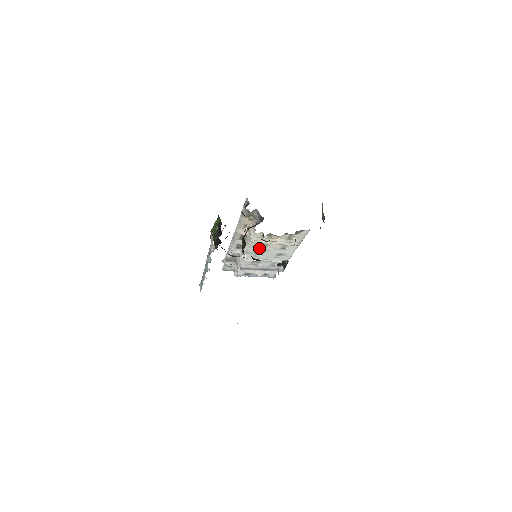
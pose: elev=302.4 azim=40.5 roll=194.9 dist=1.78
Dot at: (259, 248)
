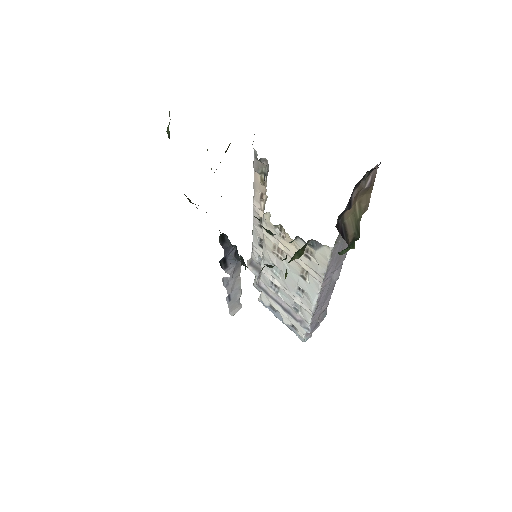
Dot at: (273, 254)
